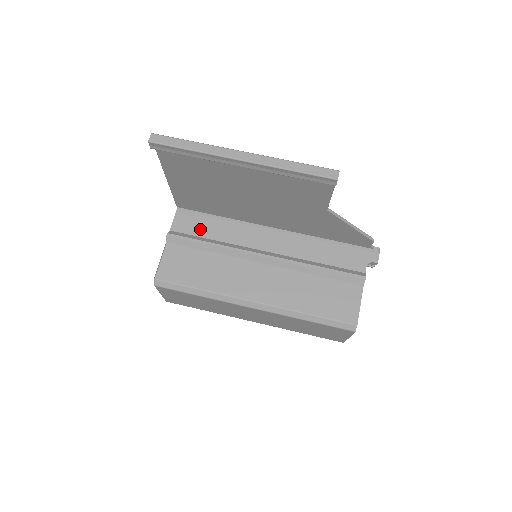
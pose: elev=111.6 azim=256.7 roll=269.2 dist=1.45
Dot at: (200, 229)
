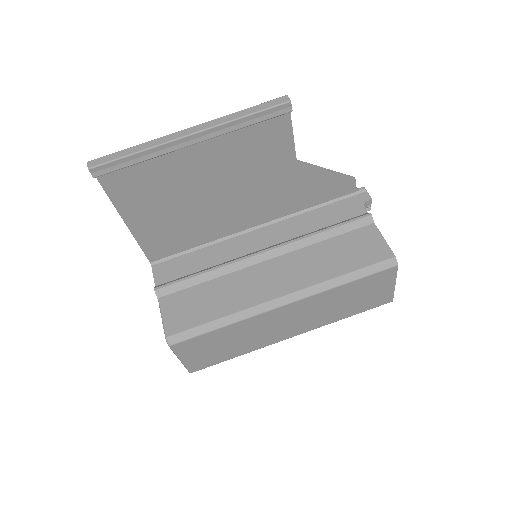
Dot at: (185, 268)
